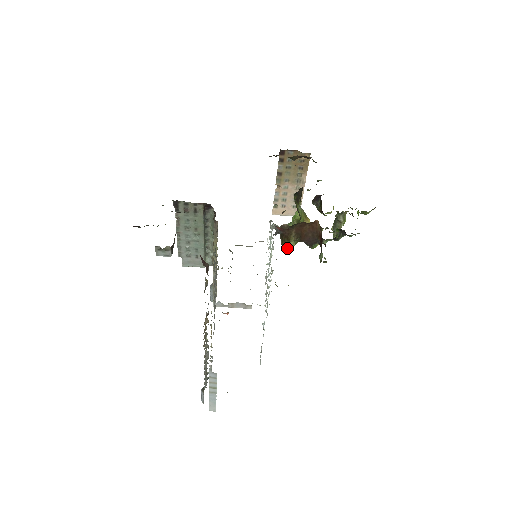
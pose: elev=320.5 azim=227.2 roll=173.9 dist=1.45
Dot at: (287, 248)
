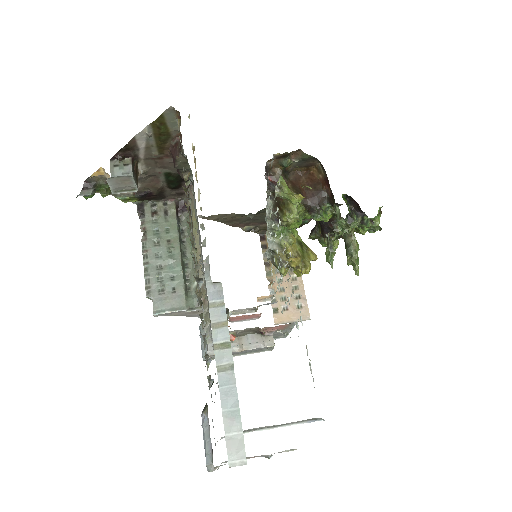
Dot at: (290, 213)
